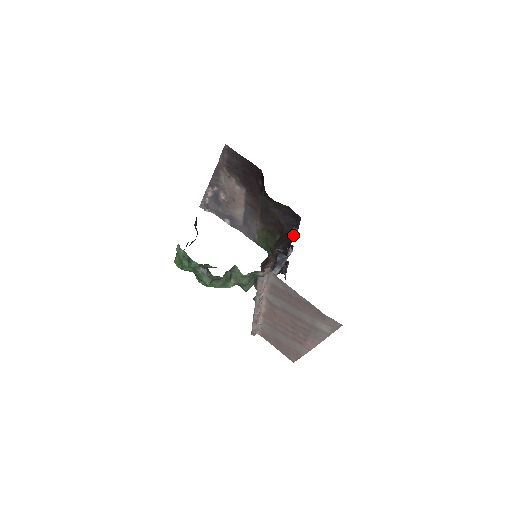
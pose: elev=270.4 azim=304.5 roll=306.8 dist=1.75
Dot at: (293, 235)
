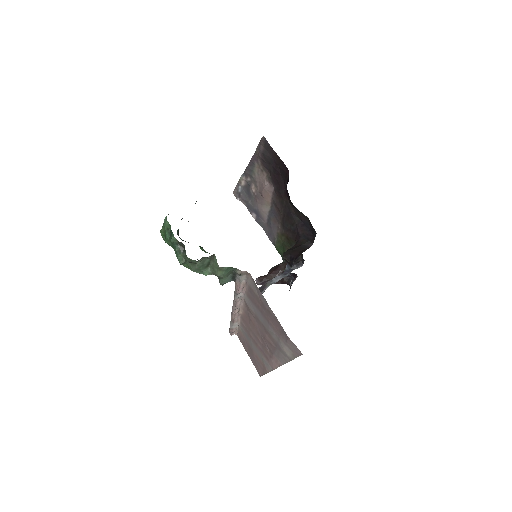
Dot at: (305, 248)
